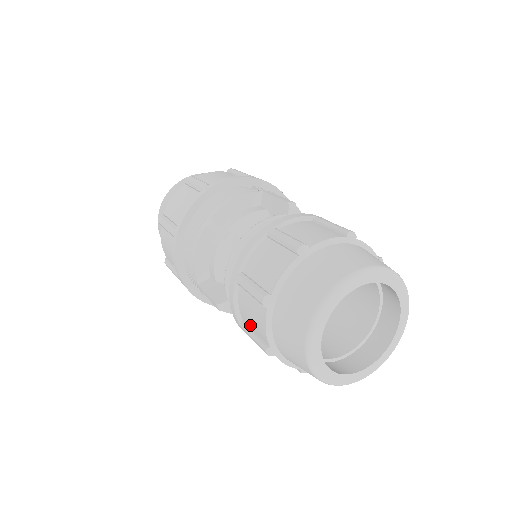
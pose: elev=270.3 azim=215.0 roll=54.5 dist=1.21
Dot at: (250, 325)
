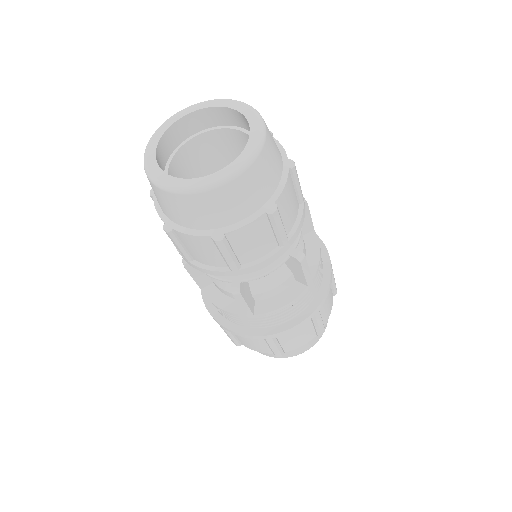
Dot at: (218, 257)
